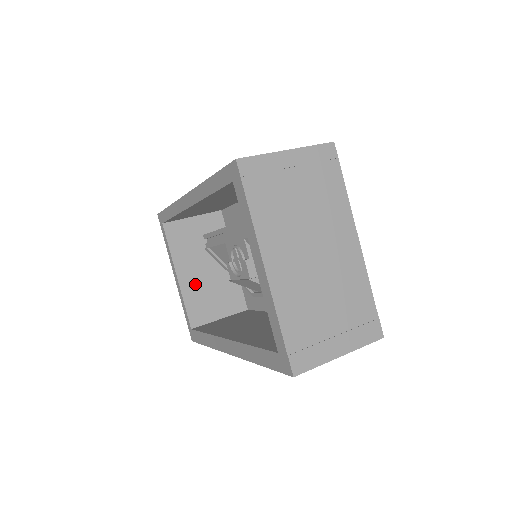
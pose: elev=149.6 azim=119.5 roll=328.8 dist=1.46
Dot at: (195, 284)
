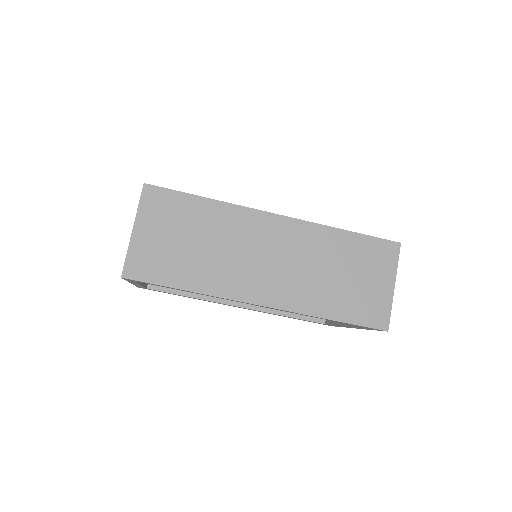
Dot at: occluded
